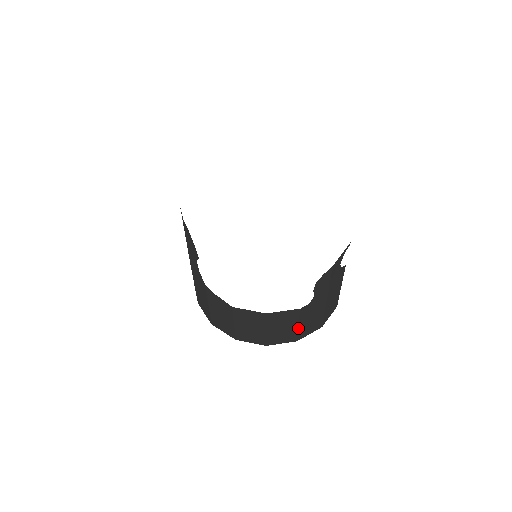
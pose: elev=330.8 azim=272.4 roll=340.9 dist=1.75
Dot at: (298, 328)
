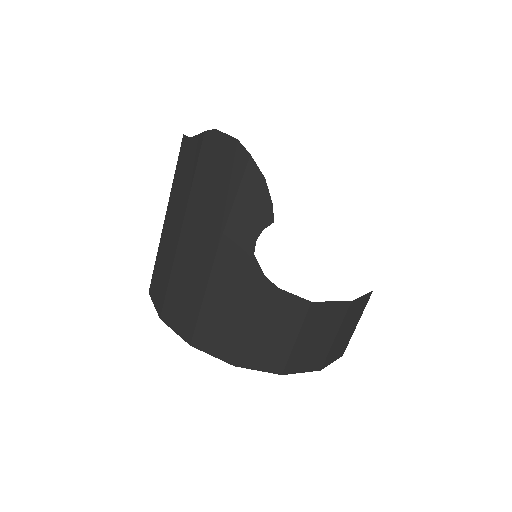
Dot at: (354, 329)
